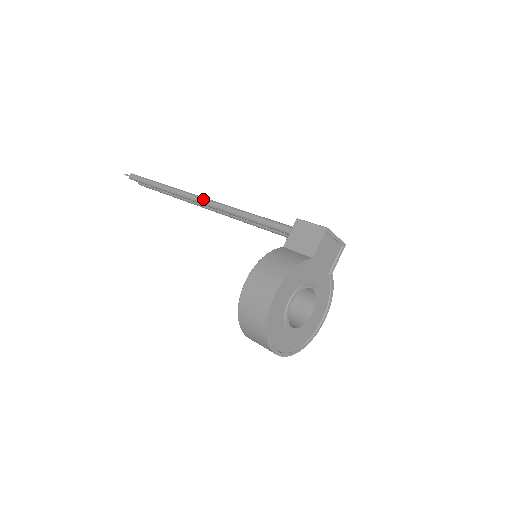
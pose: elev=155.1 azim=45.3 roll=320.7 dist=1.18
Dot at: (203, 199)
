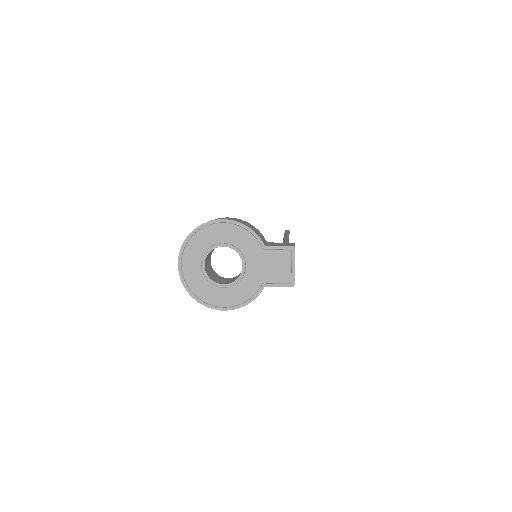
Dot at: (287, 238)
